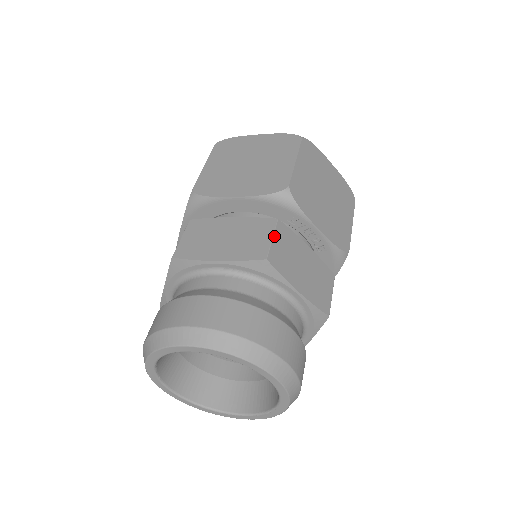
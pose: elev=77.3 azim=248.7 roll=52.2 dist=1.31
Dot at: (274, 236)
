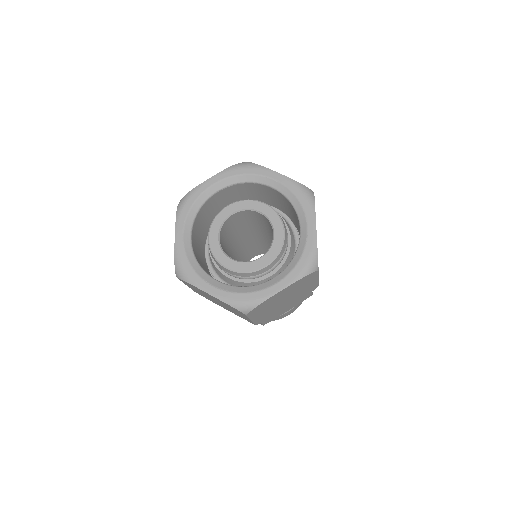
Dot at: (262, 322)
